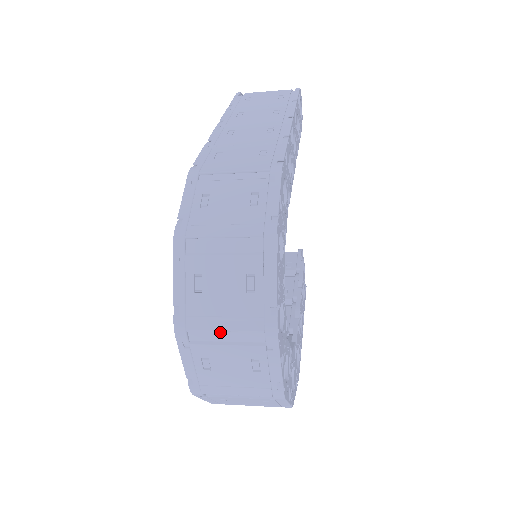
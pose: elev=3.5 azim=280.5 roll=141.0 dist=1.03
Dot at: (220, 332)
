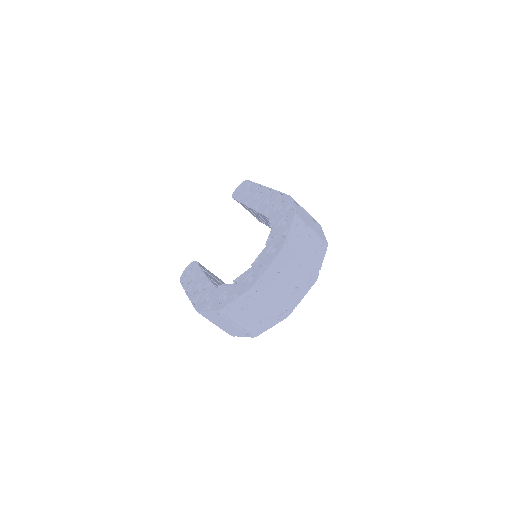
Dot at: (297, 264)
